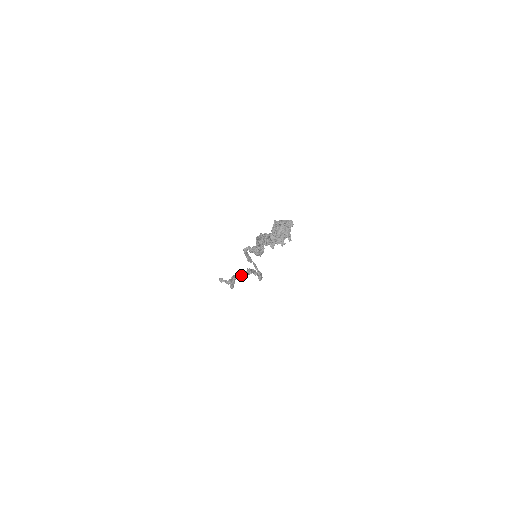
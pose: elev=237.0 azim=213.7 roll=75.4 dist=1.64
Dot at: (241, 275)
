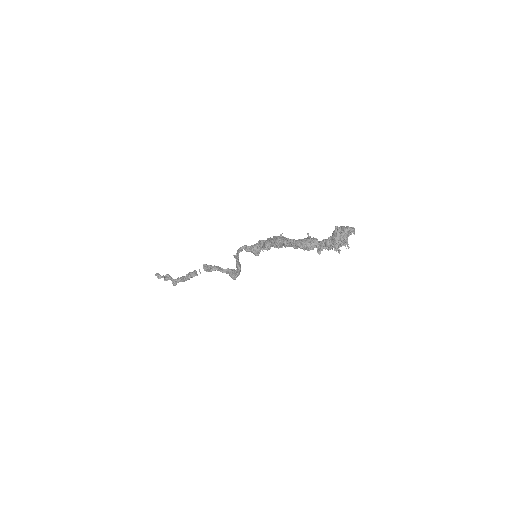
Dot at: occluded
